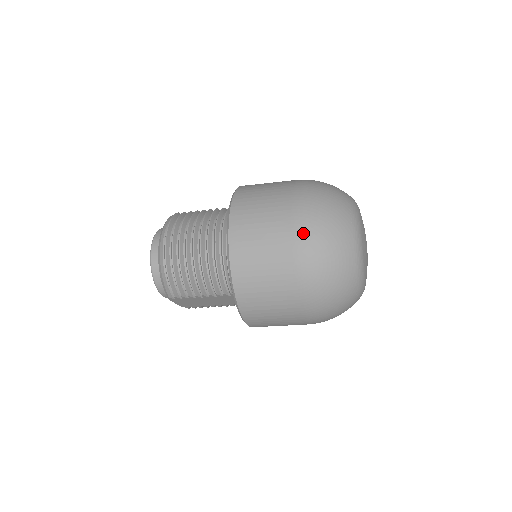
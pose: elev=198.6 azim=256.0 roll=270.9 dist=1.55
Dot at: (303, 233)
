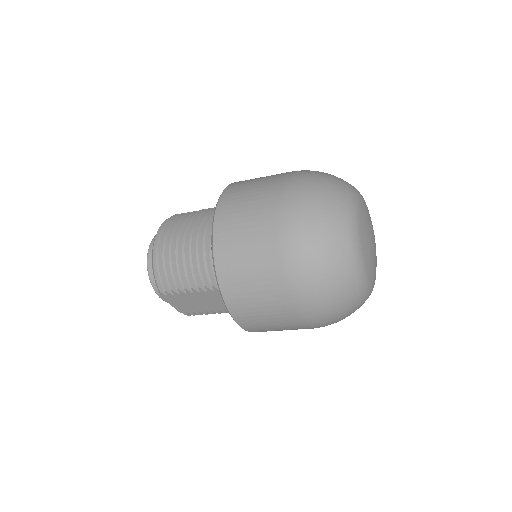
Dot at: (288, 207)
